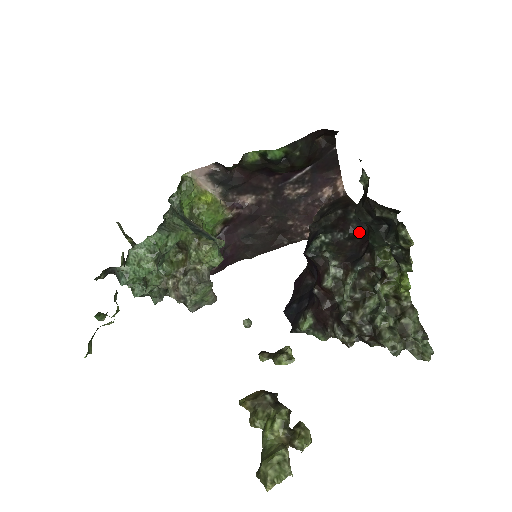
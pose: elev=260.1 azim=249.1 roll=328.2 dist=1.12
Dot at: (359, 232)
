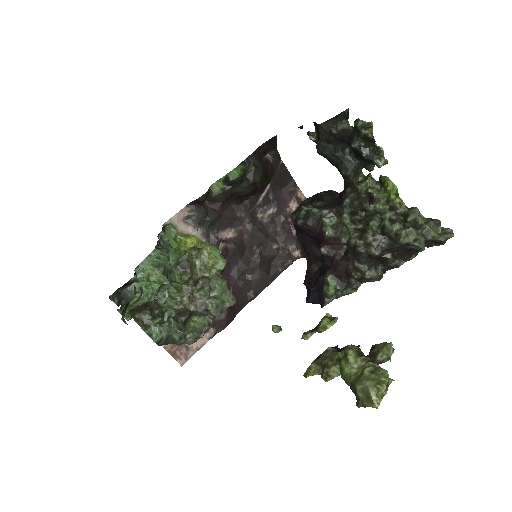
Dot at: occluded
